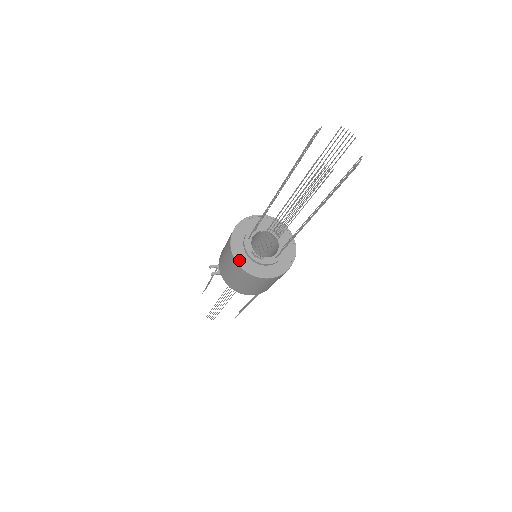
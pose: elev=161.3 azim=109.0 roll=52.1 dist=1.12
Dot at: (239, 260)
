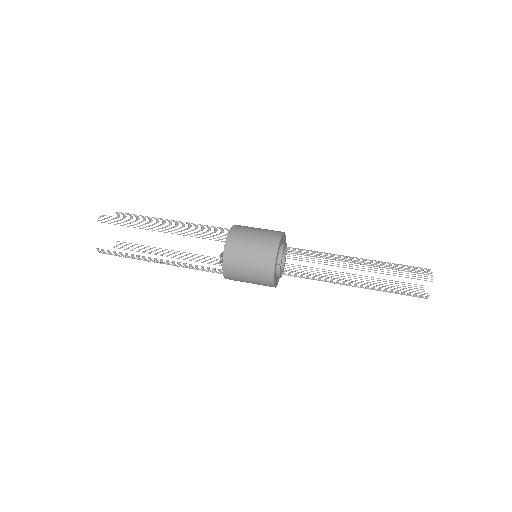
Dot at: (274, 275)
